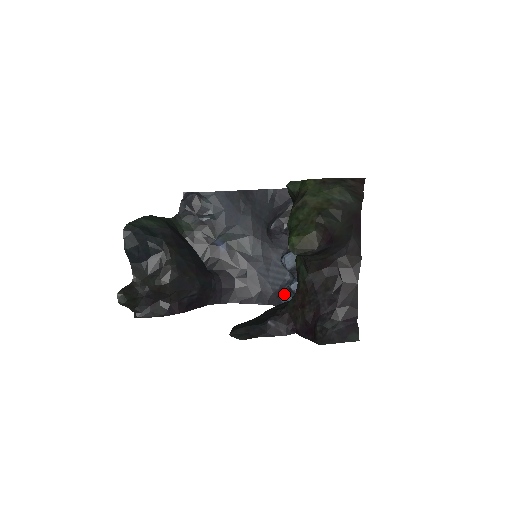
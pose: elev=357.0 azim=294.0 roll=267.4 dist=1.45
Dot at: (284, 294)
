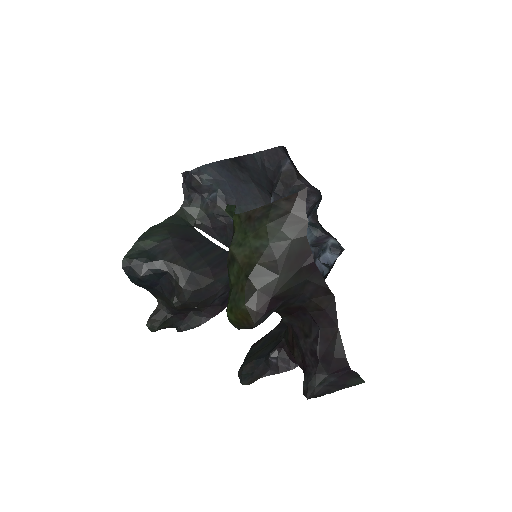
Dot at: (319, 264)
